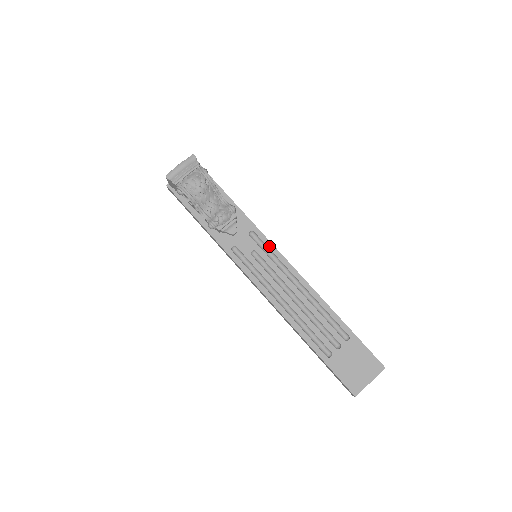
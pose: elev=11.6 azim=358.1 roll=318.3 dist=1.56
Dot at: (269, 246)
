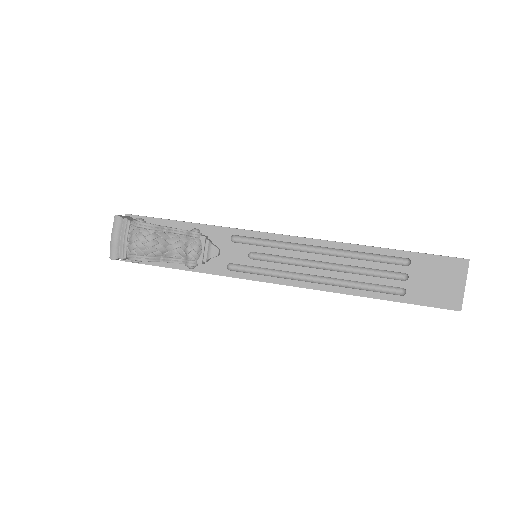
Dot at: (260, 237)
